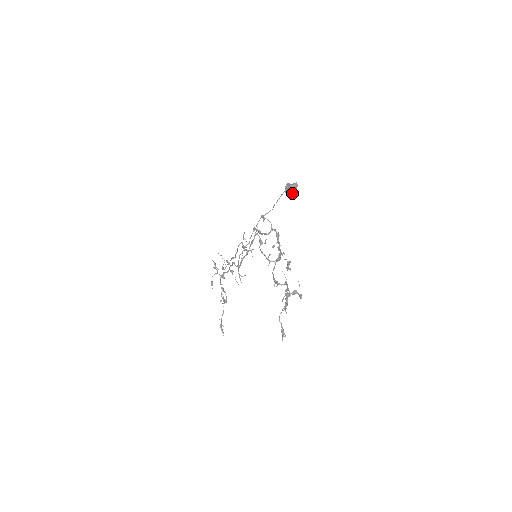
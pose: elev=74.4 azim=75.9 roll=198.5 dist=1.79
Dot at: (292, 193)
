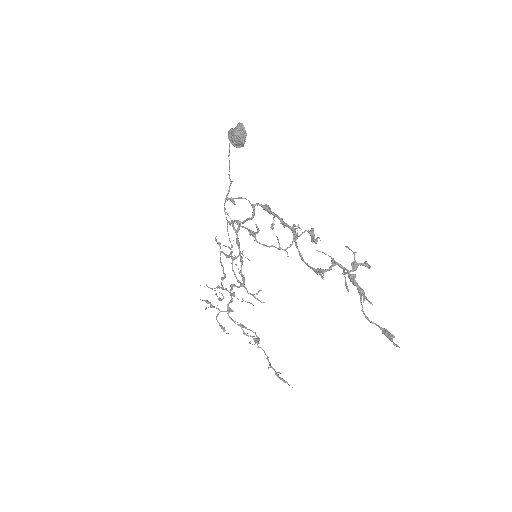
Dot at: (244, 140)
